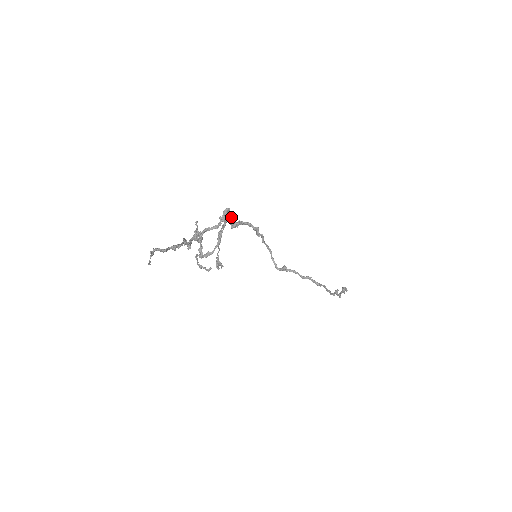
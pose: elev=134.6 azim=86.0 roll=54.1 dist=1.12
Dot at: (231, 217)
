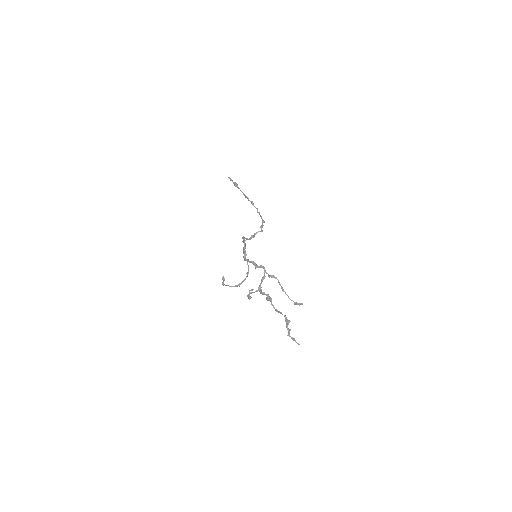
Dot at: (248, 260)
